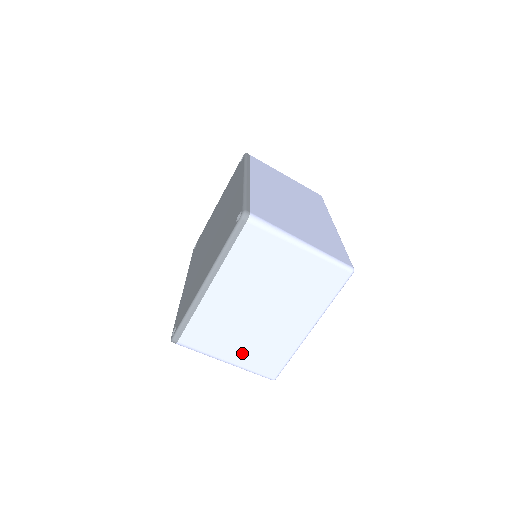
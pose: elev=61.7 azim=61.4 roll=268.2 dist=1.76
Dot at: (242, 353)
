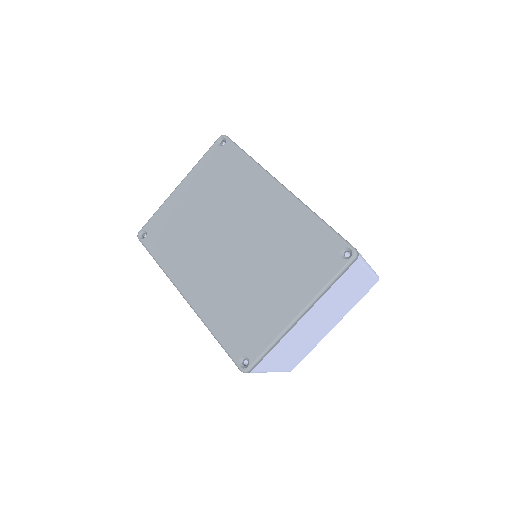
Dot at: (287, 361)
